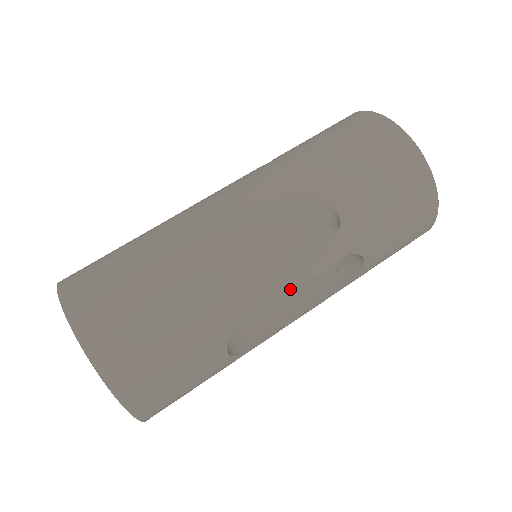
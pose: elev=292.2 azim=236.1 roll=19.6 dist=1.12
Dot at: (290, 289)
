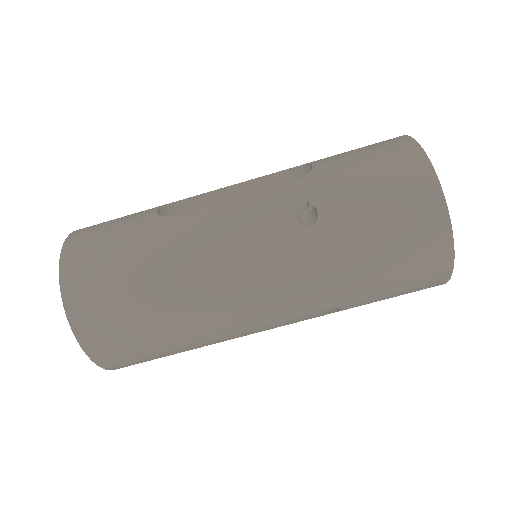
Dot at: occluded
